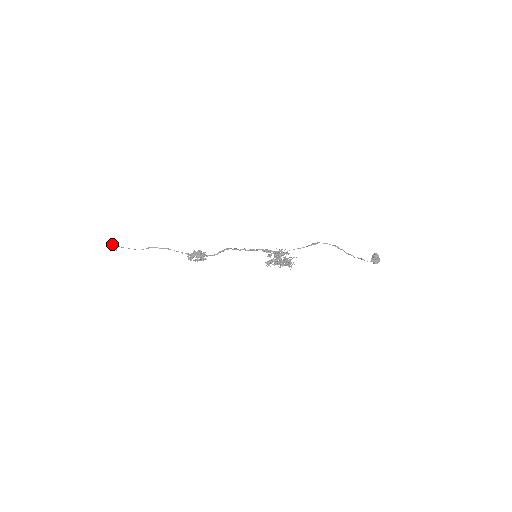
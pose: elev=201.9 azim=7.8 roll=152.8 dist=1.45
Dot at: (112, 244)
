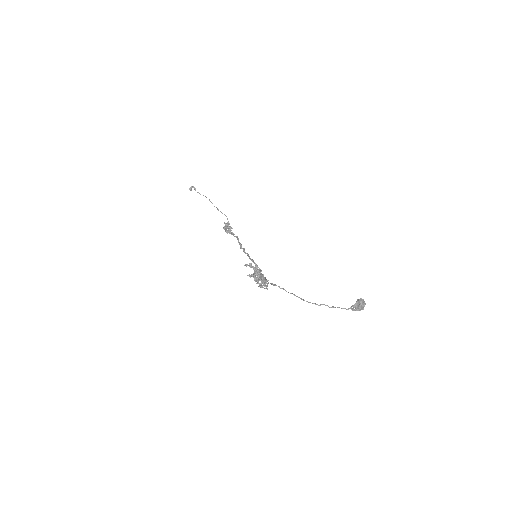
Dot at: occluded
